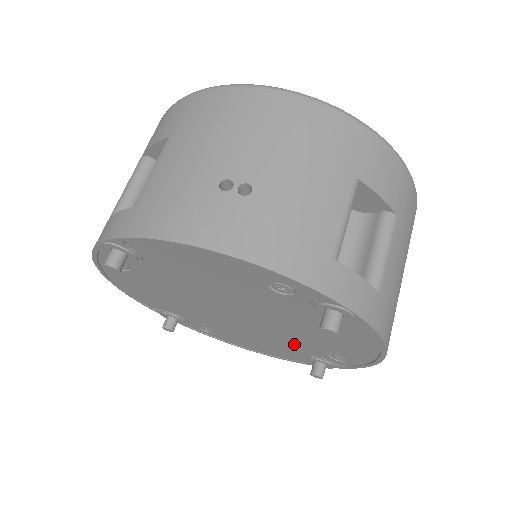
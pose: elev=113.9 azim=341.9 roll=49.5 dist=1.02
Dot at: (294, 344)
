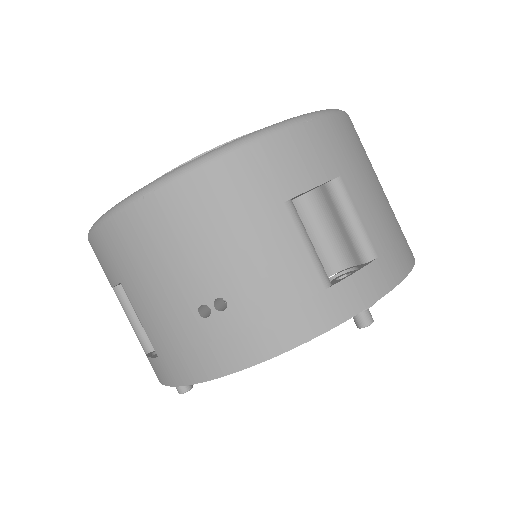
Dot at: occluded
